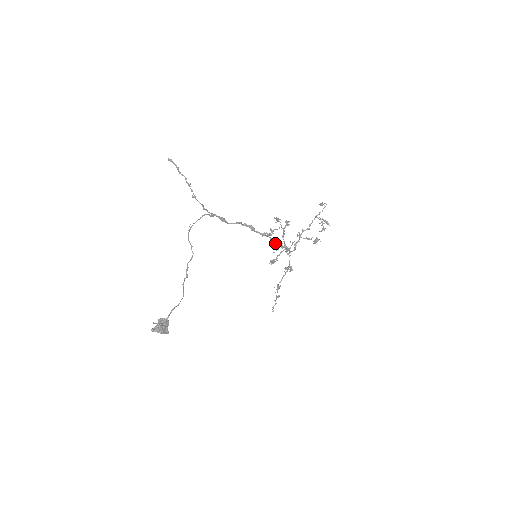
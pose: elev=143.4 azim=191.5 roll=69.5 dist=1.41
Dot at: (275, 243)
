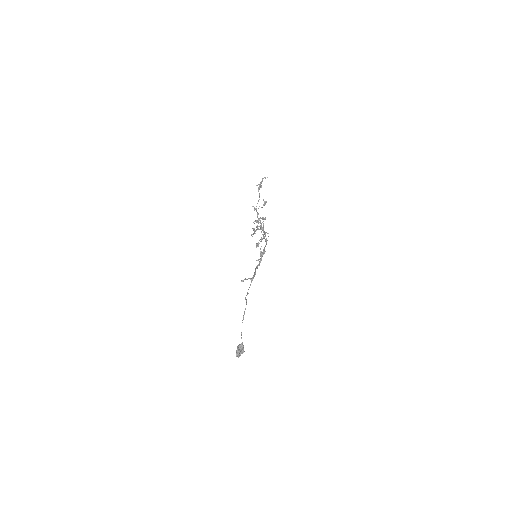
Dot at: occluded
